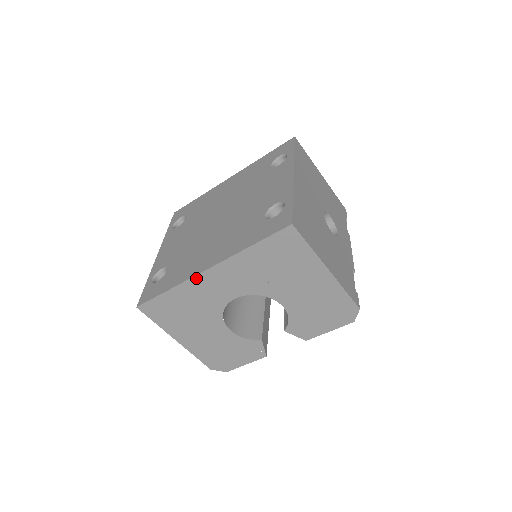
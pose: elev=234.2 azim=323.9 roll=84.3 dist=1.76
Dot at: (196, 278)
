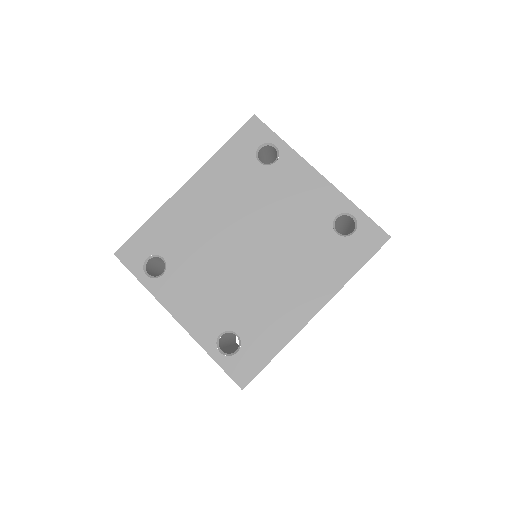
Dot at: (305, 325)
